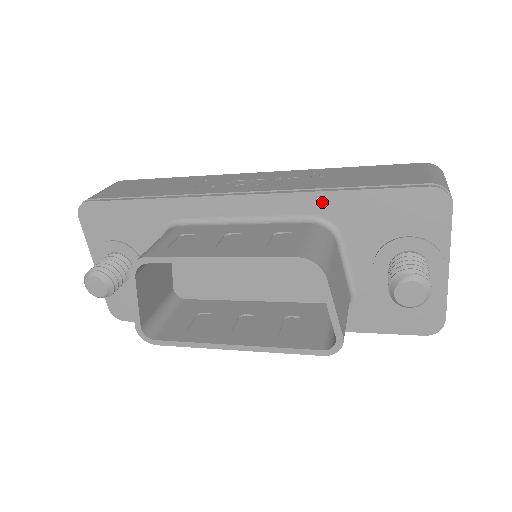
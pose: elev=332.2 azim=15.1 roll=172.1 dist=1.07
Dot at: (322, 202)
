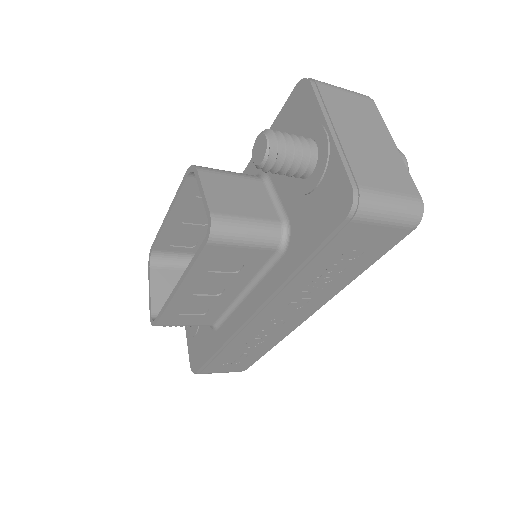
Dot at: occluded
